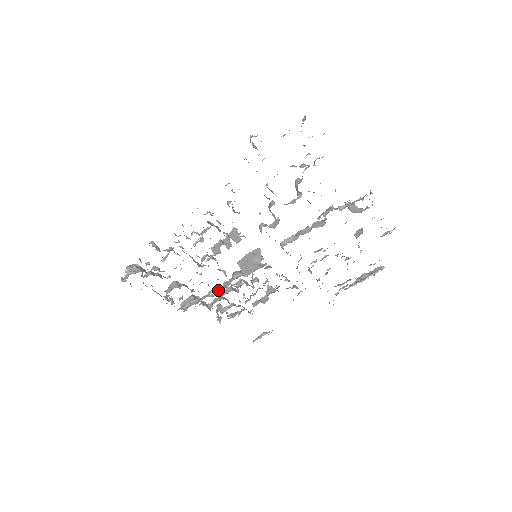
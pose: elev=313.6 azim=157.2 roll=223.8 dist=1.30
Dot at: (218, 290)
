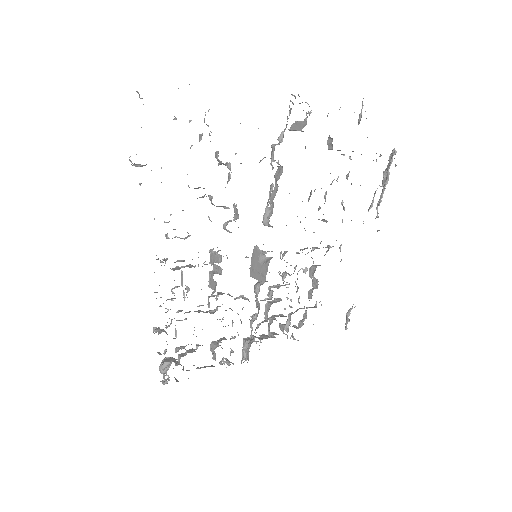
Dot at: (256, 316)
